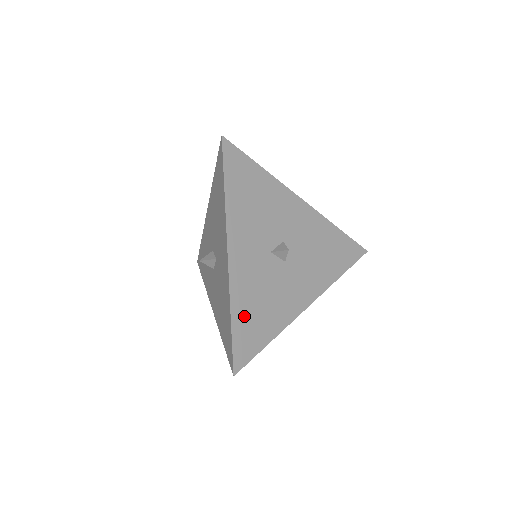
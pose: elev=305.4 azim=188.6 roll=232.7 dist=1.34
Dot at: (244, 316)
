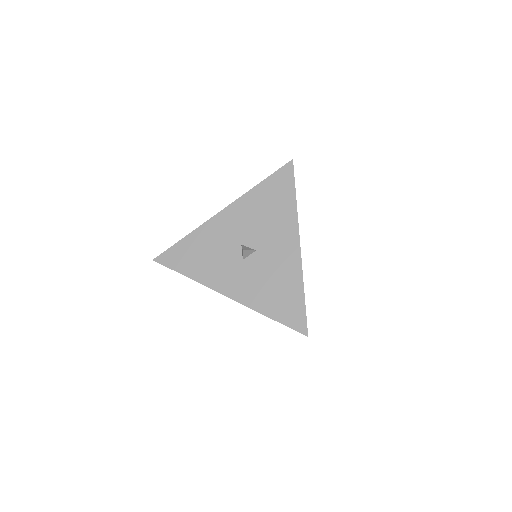
Dot at: occluded
